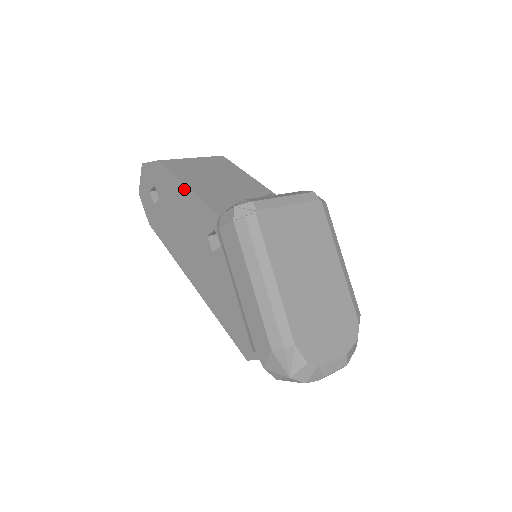
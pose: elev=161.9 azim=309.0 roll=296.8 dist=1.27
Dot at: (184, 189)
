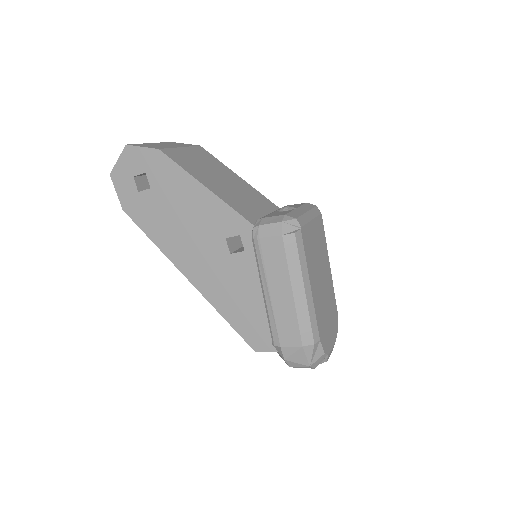
Dot at: (200, 188)
